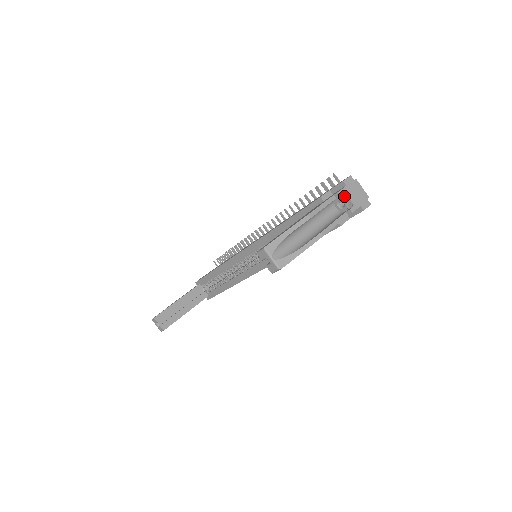
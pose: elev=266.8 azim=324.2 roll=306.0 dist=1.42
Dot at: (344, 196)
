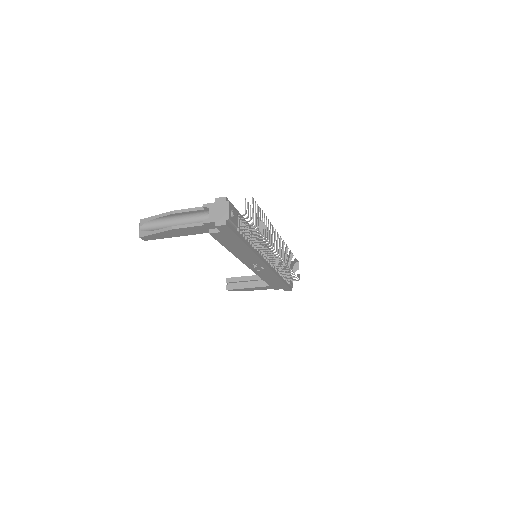
Dot at: (210, 210)
